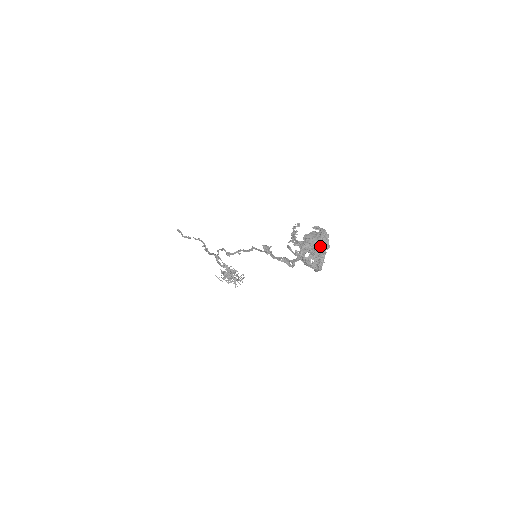
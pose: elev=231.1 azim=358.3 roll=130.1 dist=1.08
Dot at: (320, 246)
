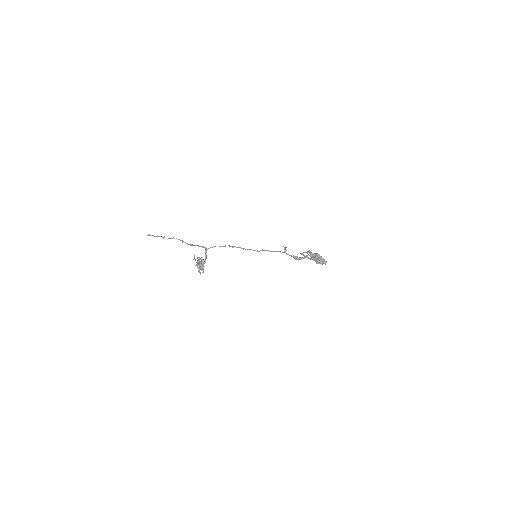
Dot at: occluded
